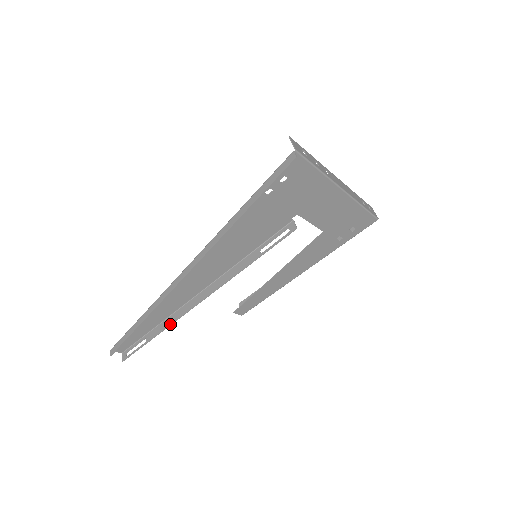
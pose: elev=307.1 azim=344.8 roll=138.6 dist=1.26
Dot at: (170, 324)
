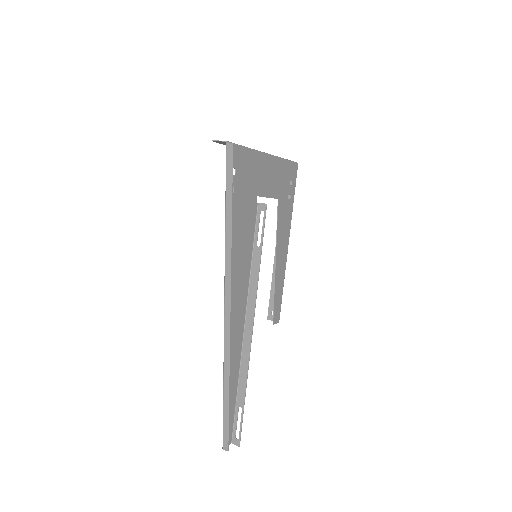
Dot at: (247, 371)
